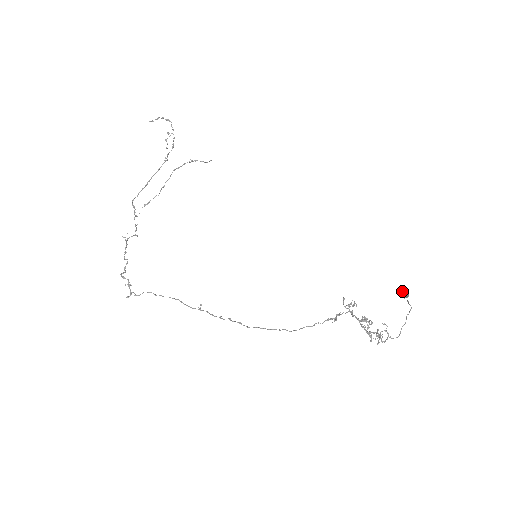
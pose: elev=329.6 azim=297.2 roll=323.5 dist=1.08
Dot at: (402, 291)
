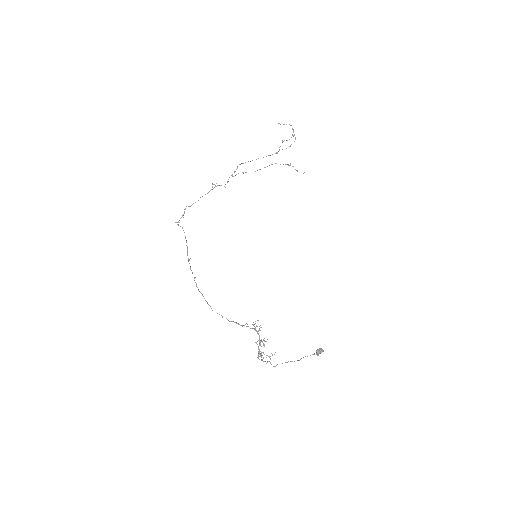
Dot at: (319, 349)
